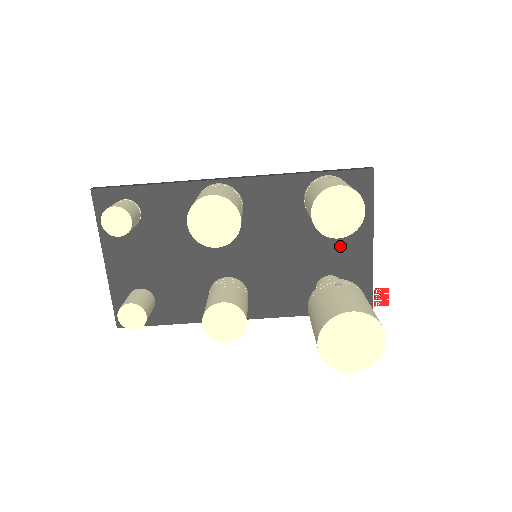
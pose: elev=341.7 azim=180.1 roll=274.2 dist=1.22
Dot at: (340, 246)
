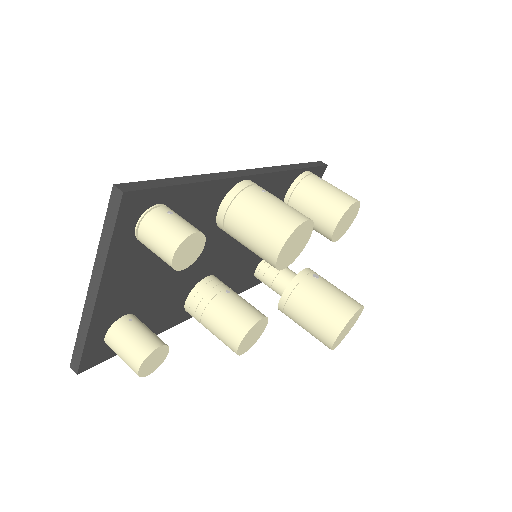
Dot at: occluded
